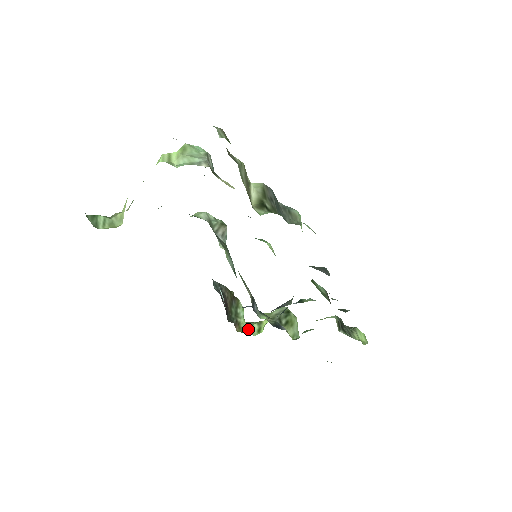
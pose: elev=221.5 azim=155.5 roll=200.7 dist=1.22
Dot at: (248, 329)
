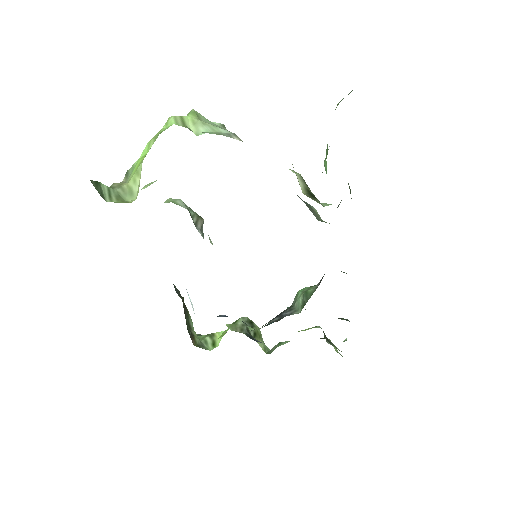
Dot at: (201, 343)
